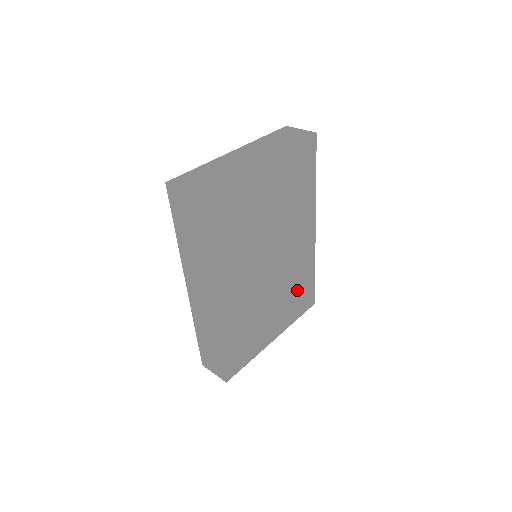
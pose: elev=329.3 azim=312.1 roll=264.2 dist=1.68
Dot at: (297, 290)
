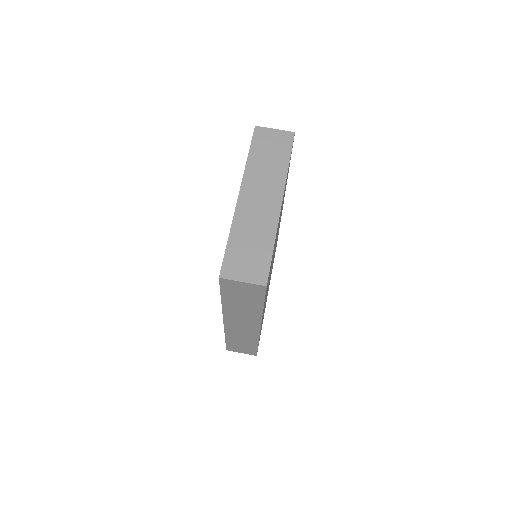
Dot at: occluded
